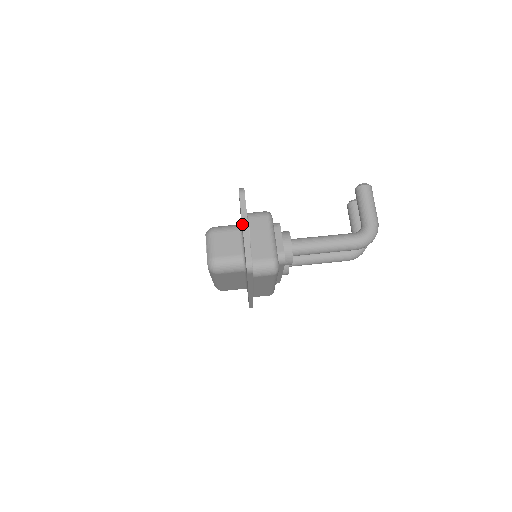
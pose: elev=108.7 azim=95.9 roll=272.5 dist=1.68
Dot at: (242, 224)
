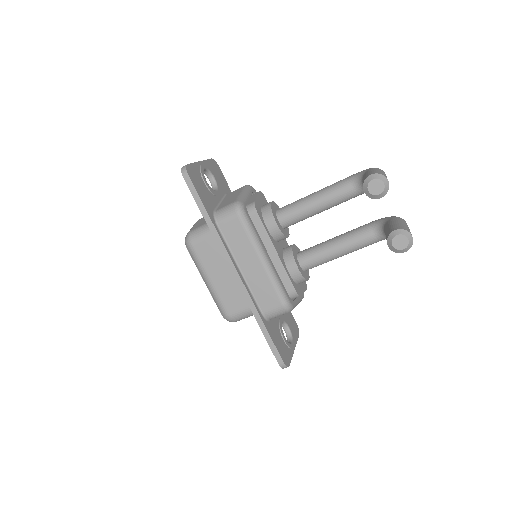
Dot at: occluded
